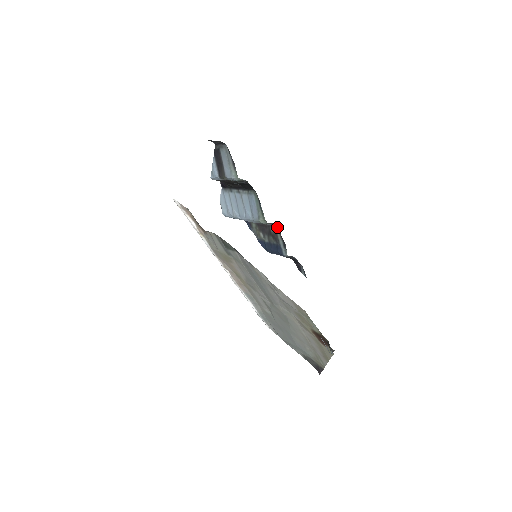
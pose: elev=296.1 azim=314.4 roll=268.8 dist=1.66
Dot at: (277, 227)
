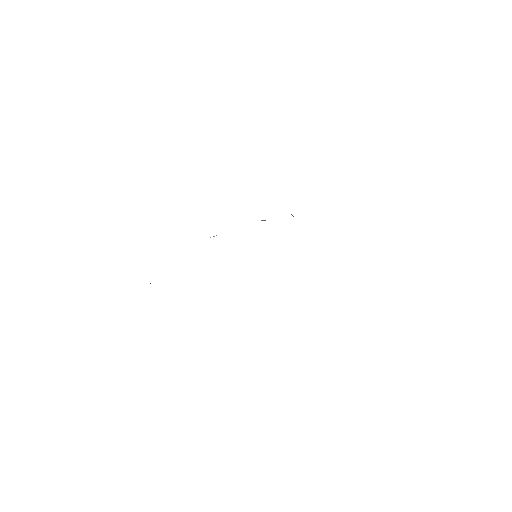
Dot at: occluded
